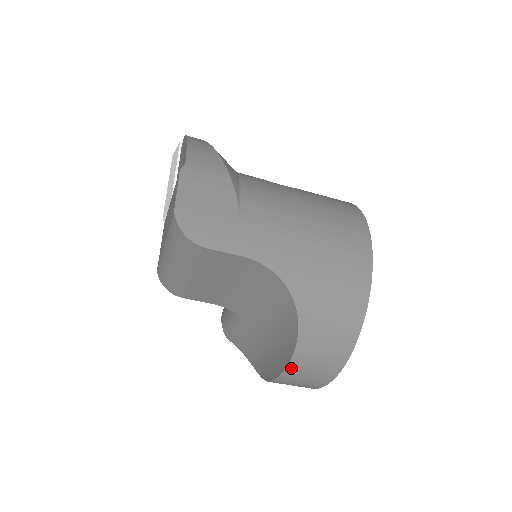
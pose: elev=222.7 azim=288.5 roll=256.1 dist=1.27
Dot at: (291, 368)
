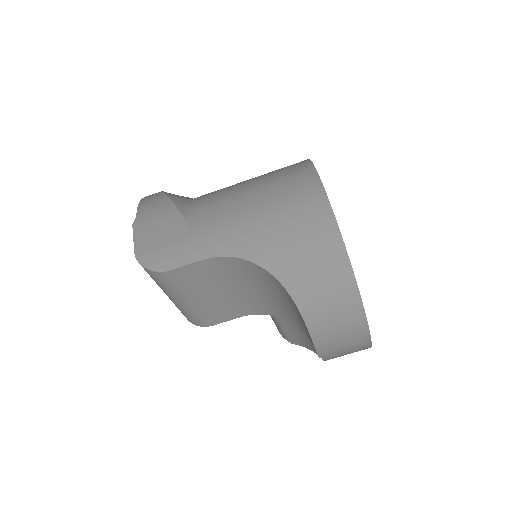
Dot at: (315, 334)
